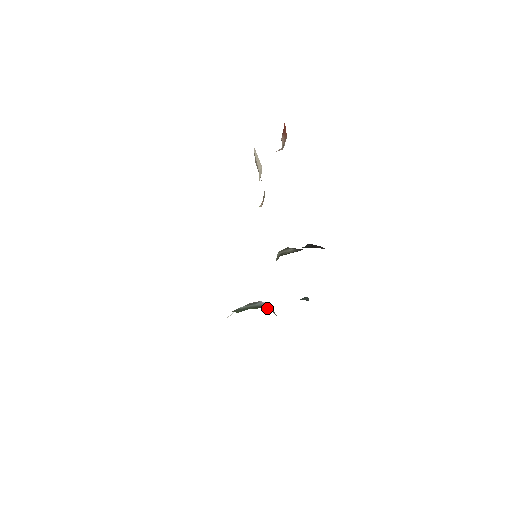
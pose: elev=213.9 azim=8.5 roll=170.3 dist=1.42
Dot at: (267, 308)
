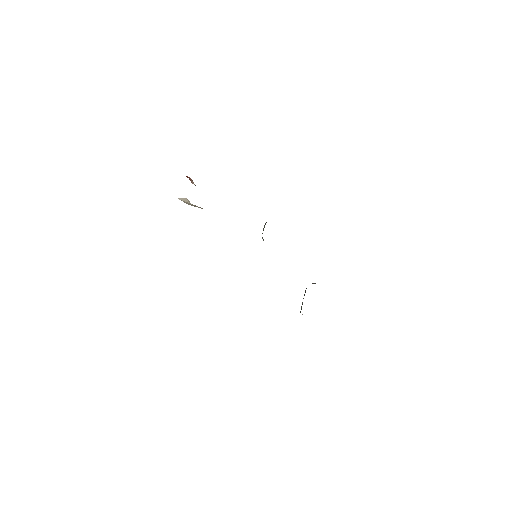
Dot at: occluded
